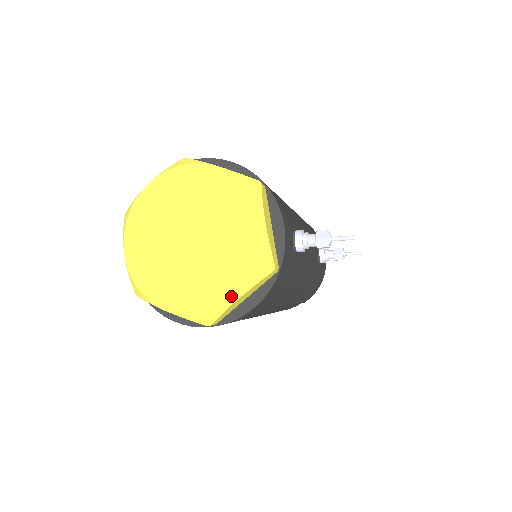
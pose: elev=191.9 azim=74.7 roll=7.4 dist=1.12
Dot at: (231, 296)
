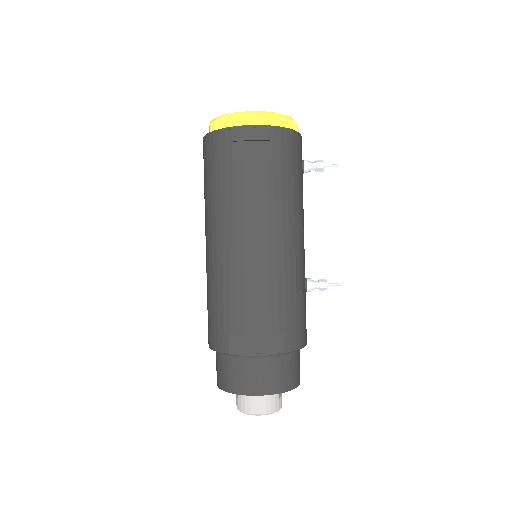
Dot at: (274, 114)
